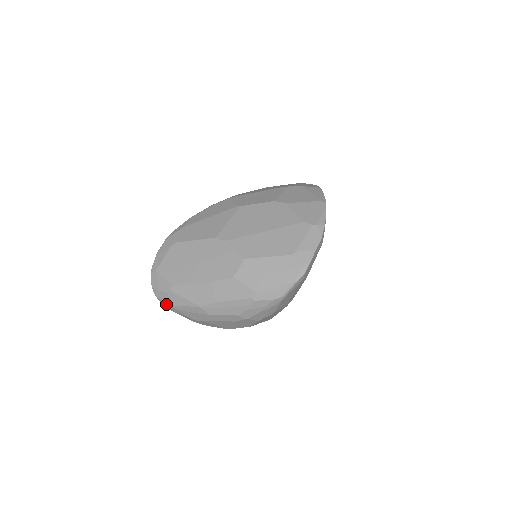
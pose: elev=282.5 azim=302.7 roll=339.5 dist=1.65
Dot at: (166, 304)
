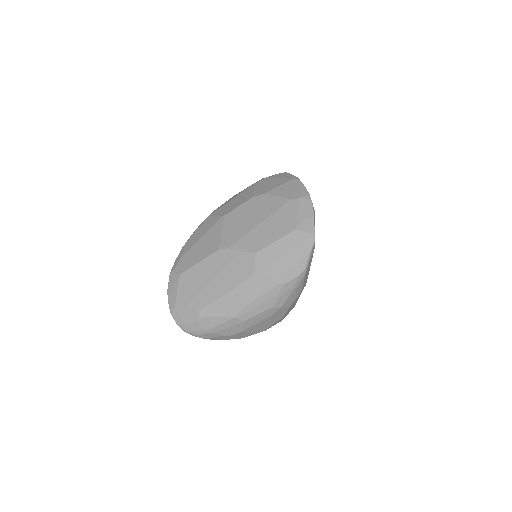
Dot at: (198, 334)
